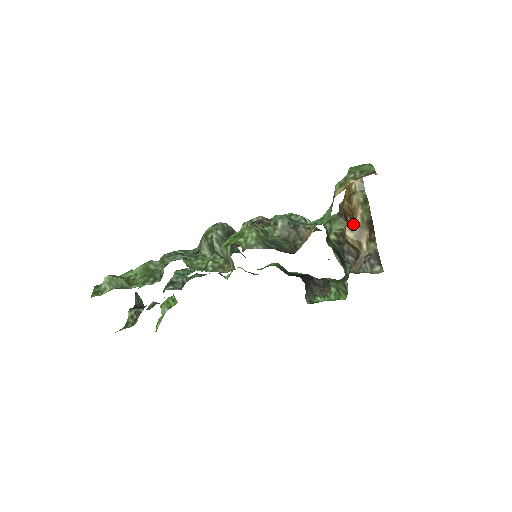
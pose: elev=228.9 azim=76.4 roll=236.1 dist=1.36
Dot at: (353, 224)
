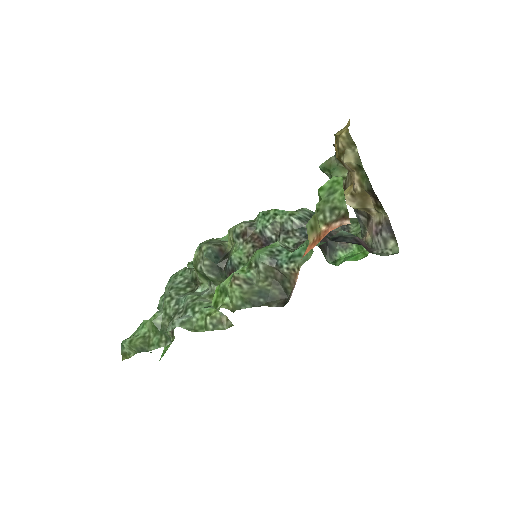
Dot at: (352, 192)
